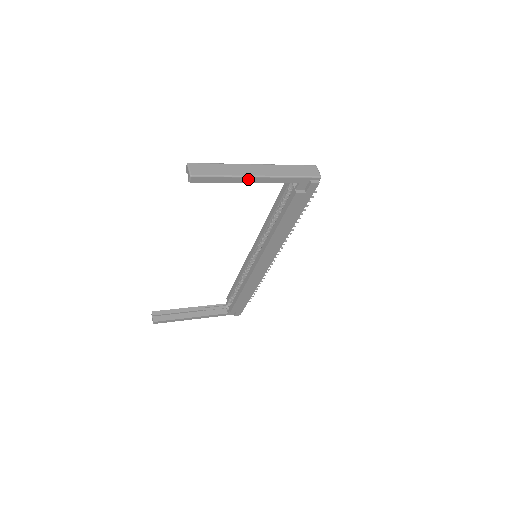
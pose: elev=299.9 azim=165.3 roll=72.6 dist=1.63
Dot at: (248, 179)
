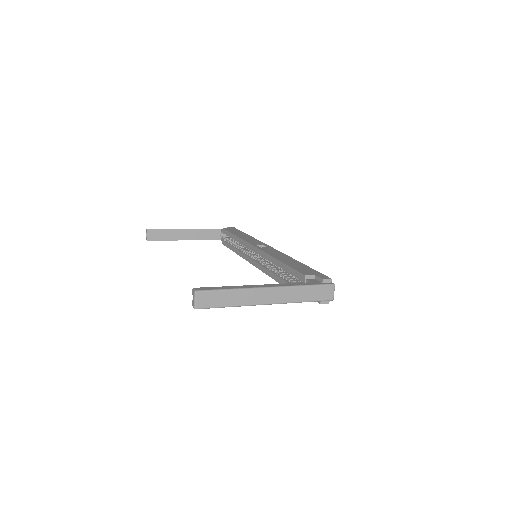
Dot at: (255, 304)
